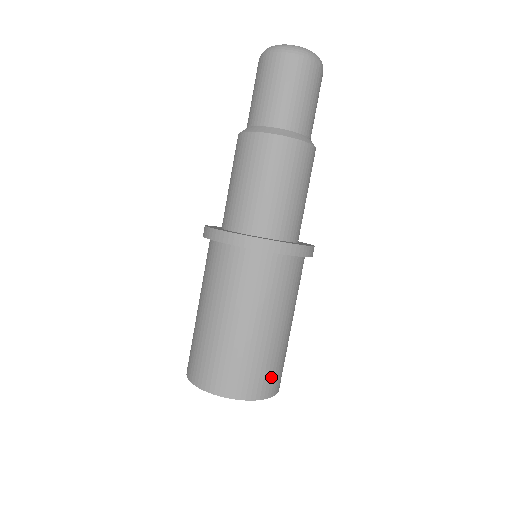
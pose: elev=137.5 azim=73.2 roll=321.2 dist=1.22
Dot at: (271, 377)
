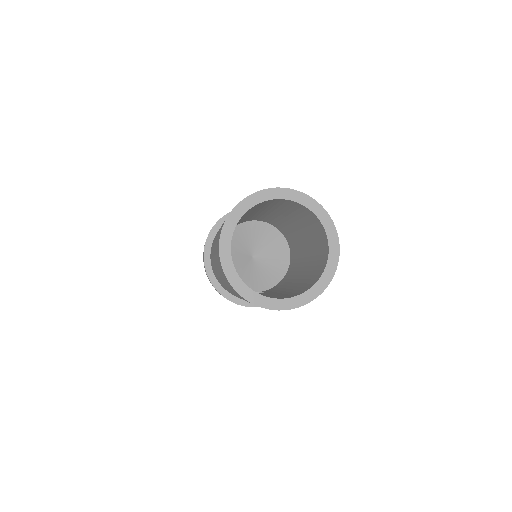
Dot at: occluded
